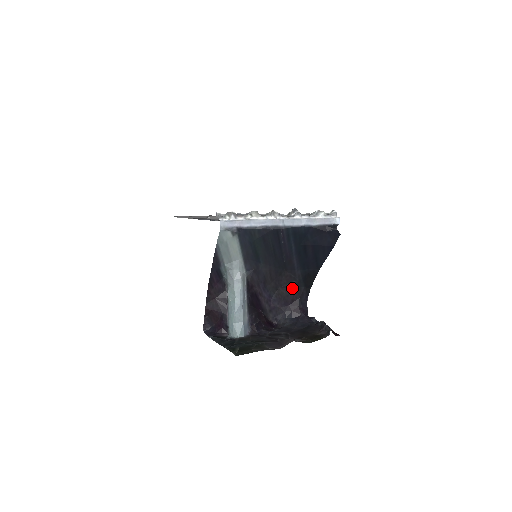
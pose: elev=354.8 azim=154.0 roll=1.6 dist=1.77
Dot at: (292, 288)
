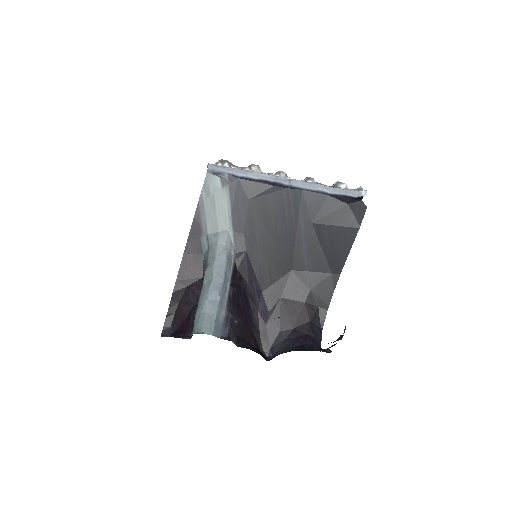
Dot at: (300, 302)
